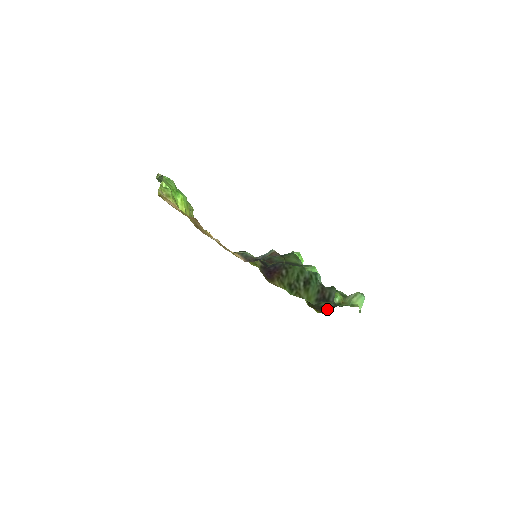
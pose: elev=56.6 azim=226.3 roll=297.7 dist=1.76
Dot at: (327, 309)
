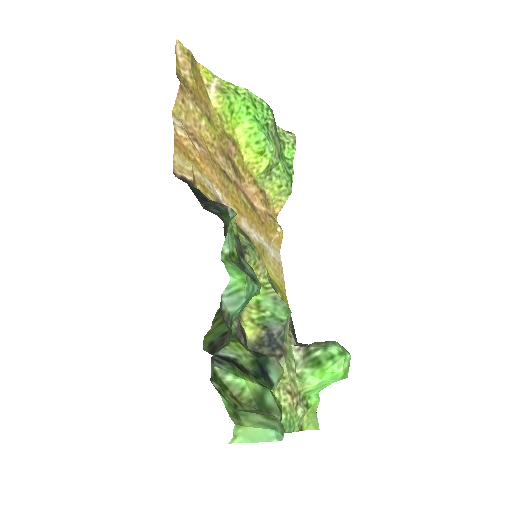
Dot at: occluded
